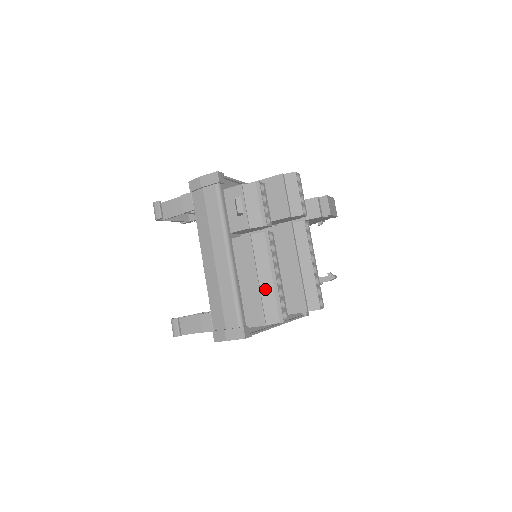
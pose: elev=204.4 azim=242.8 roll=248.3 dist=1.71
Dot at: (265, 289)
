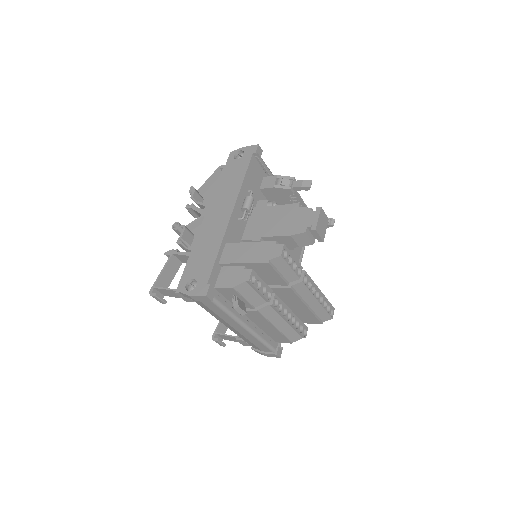
Dot at: (284, 330)
